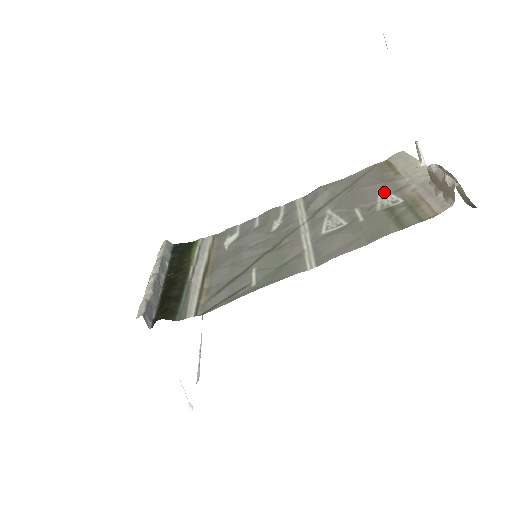
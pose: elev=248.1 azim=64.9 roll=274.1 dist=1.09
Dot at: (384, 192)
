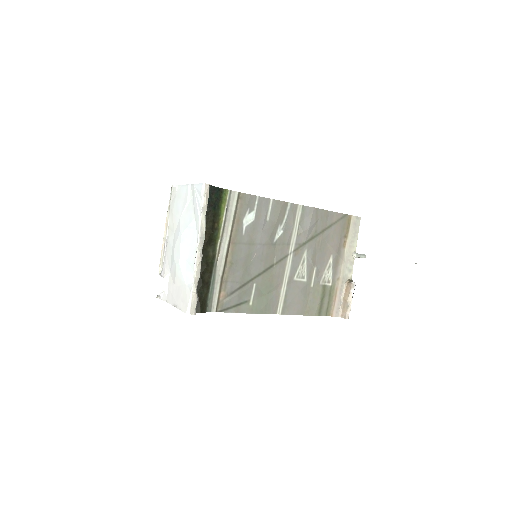
Dot at: (331, 264)
